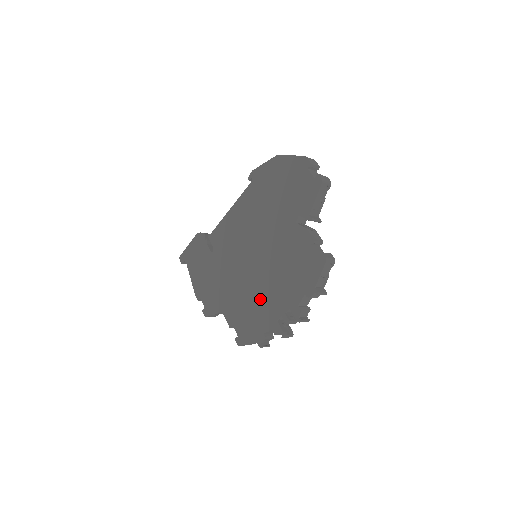
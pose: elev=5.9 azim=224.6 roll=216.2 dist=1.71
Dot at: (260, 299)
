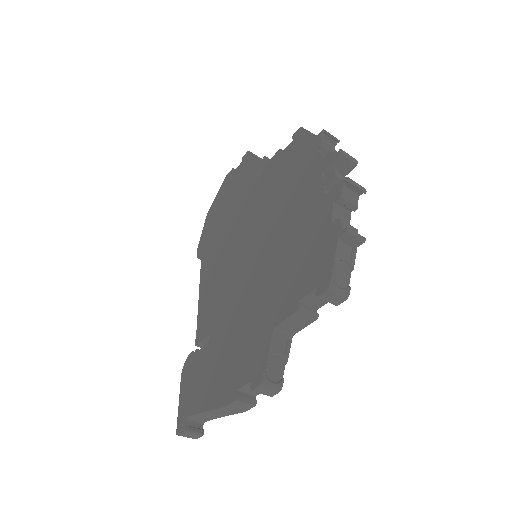
Dot at: (291, 232)
